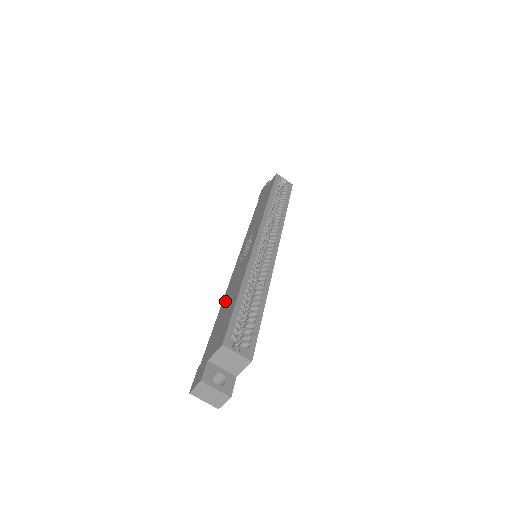
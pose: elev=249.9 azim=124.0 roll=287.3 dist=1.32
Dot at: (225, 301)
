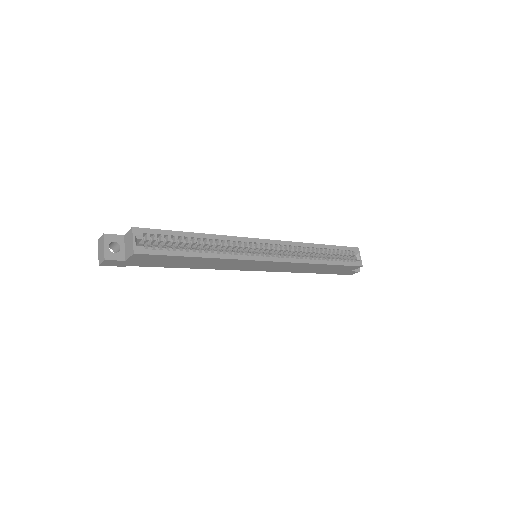
Dot at: occluded
